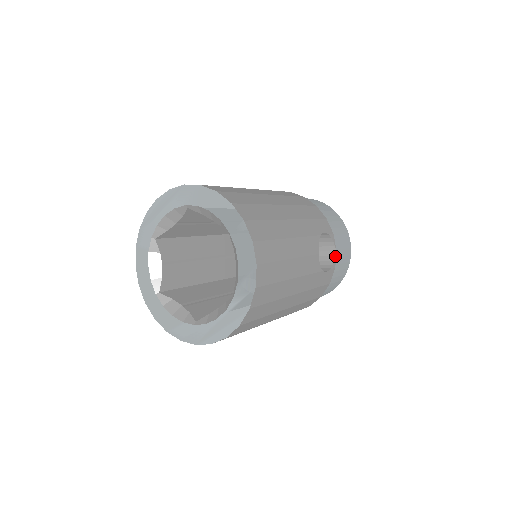
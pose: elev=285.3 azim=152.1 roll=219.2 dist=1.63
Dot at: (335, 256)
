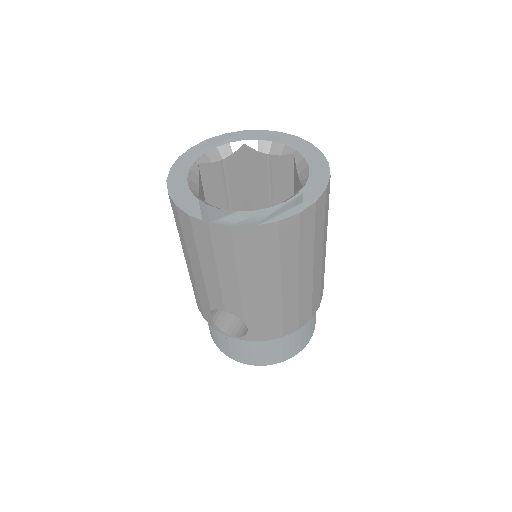
Dot at: occluded
